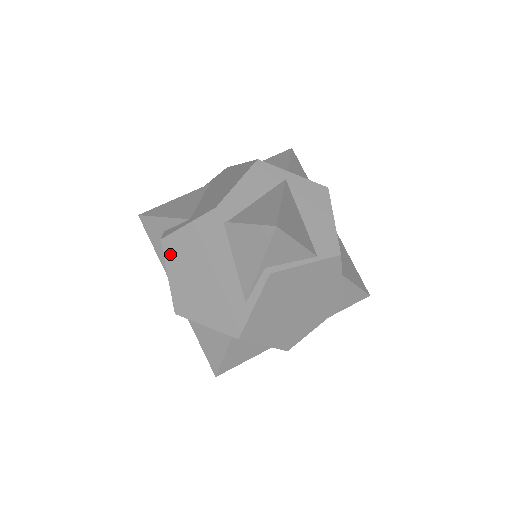
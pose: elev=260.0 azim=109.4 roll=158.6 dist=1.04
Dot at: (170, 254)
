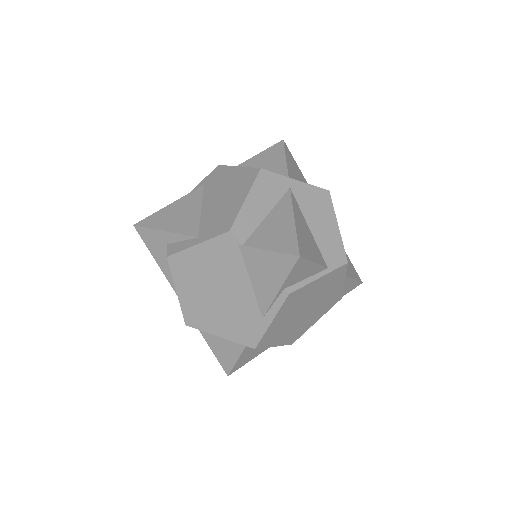
Dot at: (178, 271)
